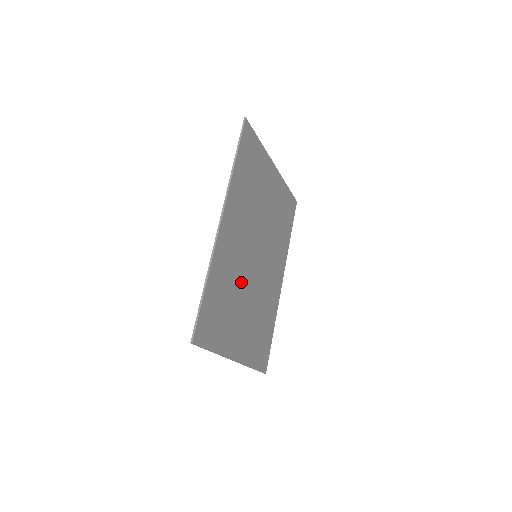
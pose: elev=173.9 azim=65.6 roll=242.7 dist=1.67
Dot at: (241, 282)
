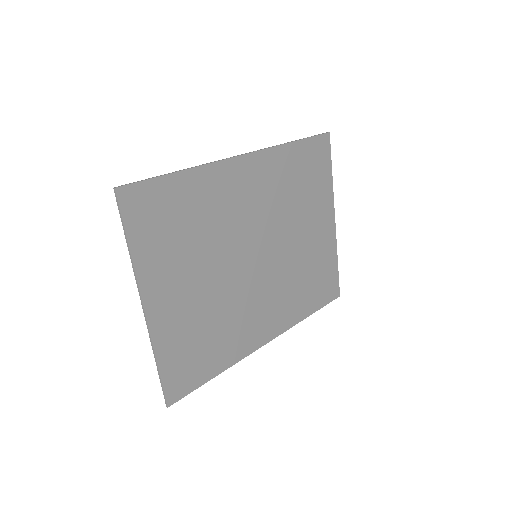
Dot at: (220, 245)
